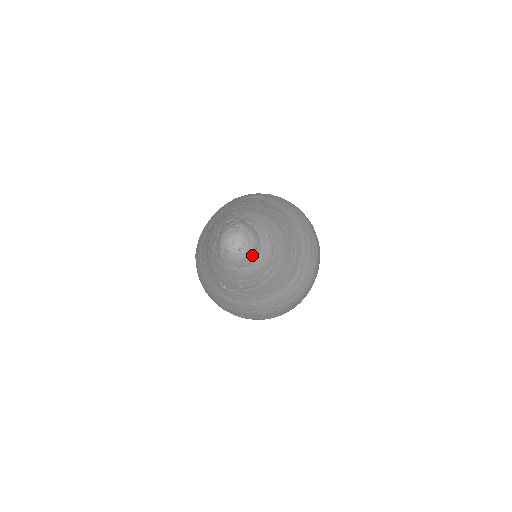
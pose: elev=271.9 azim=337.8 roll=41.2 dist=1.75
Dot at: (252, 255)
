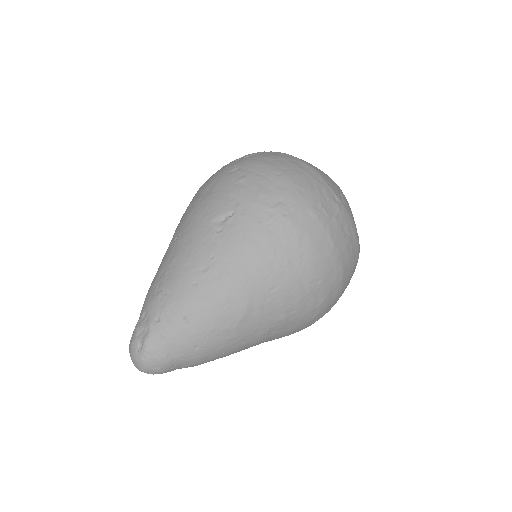
Dot at: (167, 371)
